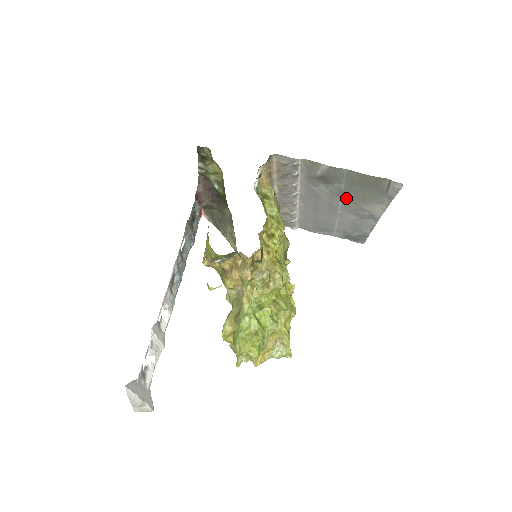
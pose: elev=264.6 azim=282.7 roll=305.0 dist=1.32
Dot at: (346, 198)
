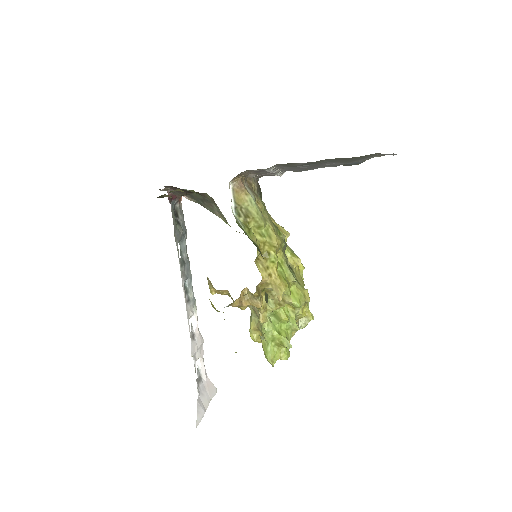
Dot at: (332, 162)
